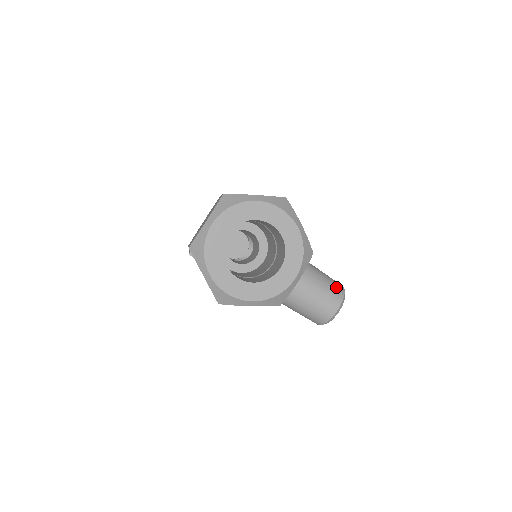
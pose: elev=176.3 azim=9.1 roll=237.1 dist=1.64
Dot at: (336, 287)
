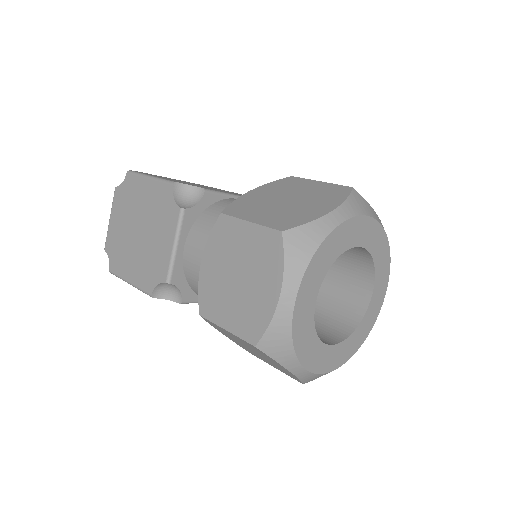
Dot at: occluded
